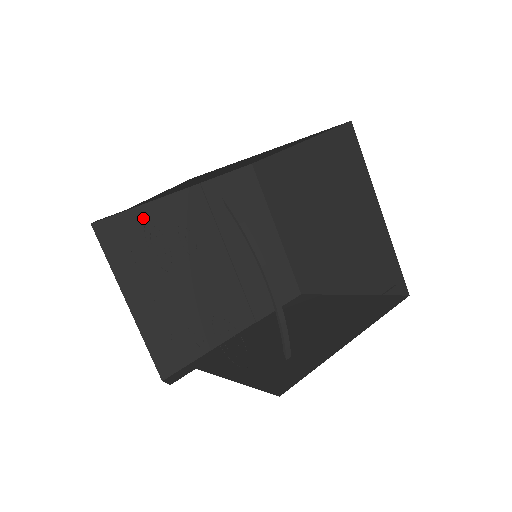
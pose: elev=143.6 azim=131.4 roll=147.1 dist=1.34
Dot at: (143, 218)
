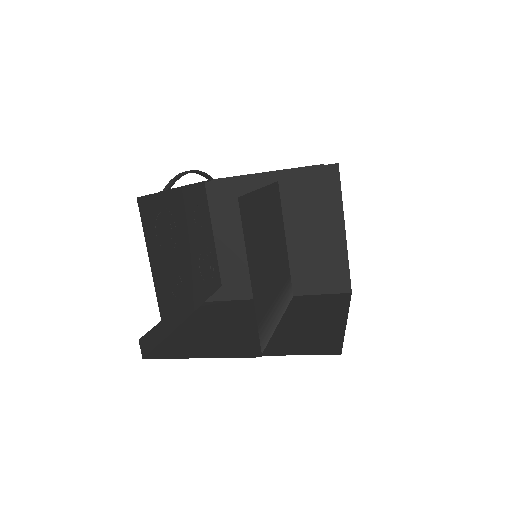
Dot at: (236, 304)
